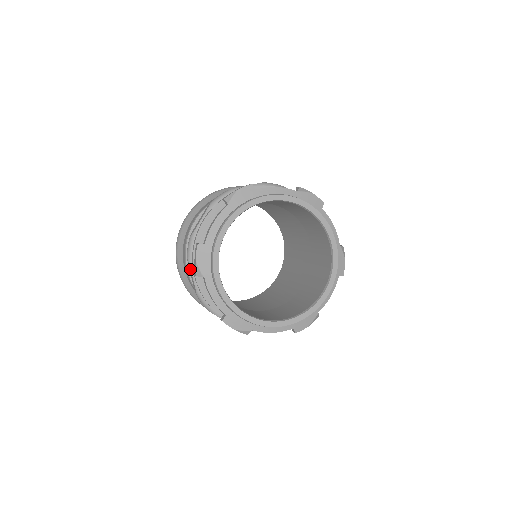
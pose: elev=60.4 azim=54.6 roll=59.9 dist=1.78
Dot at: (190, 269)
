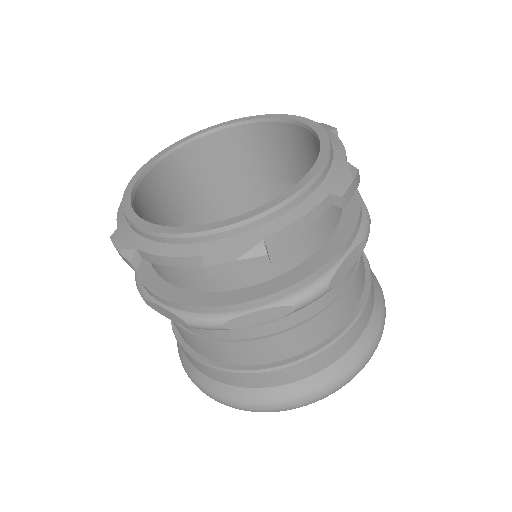
Dot at: (153, 304)
